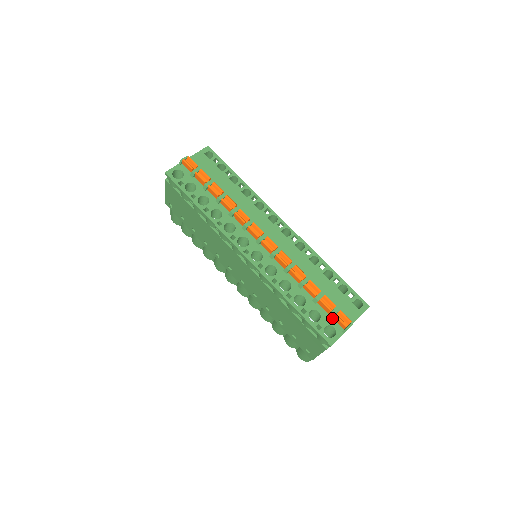
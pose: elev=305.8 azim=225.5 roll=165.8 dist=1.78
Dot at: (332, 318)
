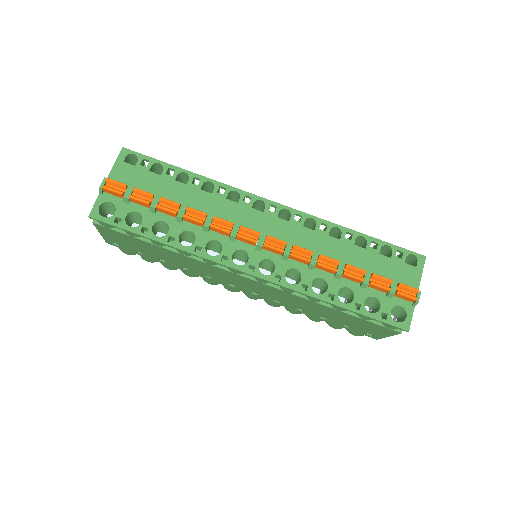
Dot at: (393, 296)
